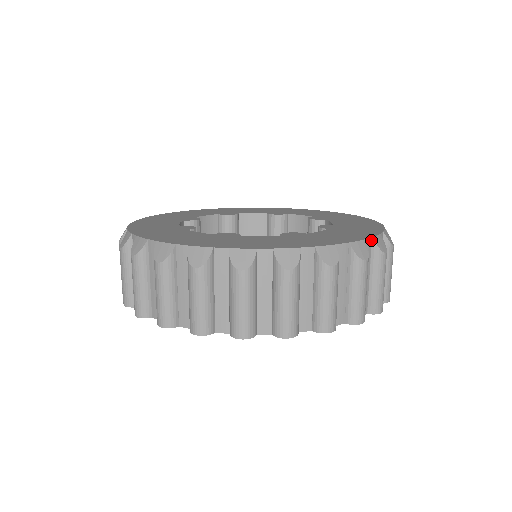
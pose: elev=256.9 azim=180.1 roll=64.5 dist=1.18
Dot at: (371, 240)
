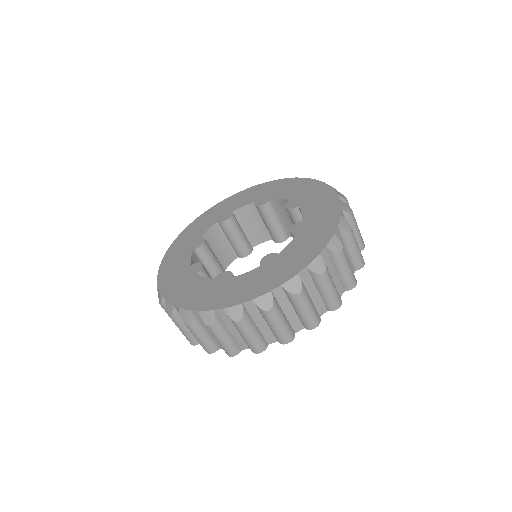
Dot at: (326, 248)
